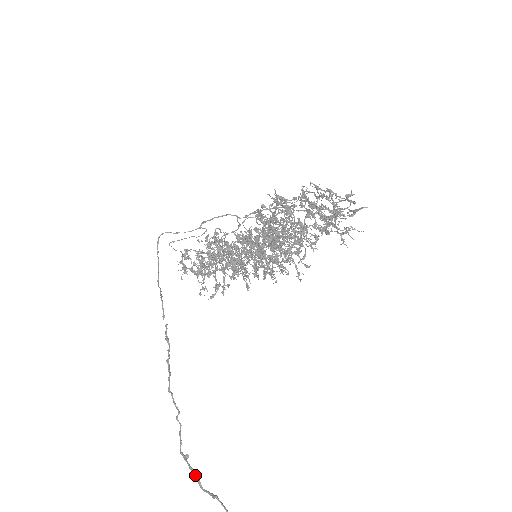
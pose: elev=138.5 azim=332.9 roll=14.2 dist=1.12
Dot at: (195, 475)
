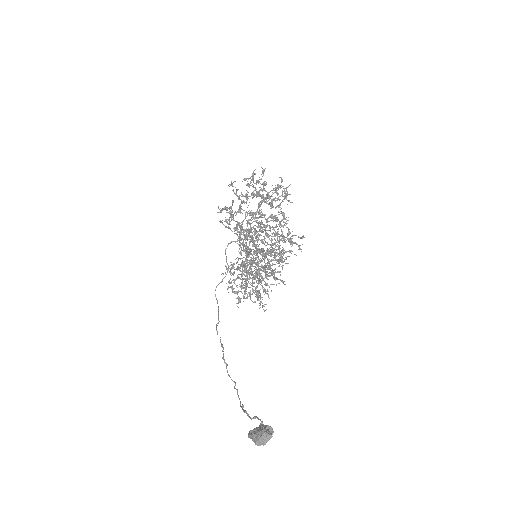
Dot at: occluded
